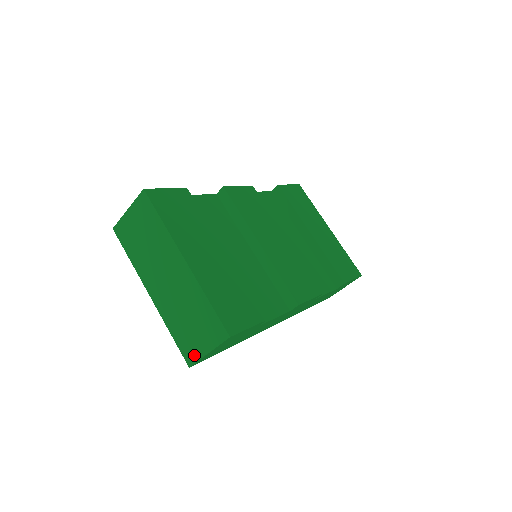
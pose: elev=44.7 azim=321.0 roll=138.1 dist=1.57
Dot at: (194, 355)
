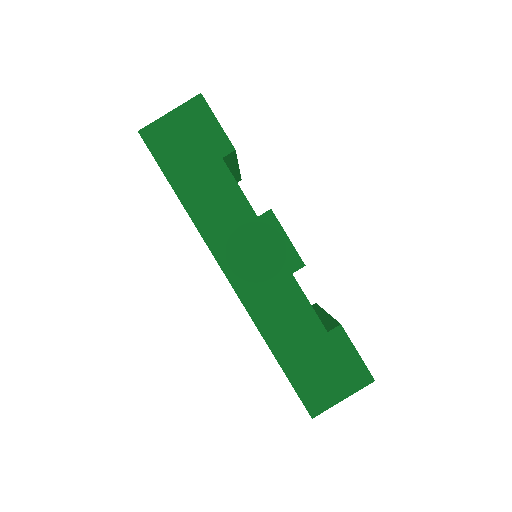
Dot at: (153, 125)
